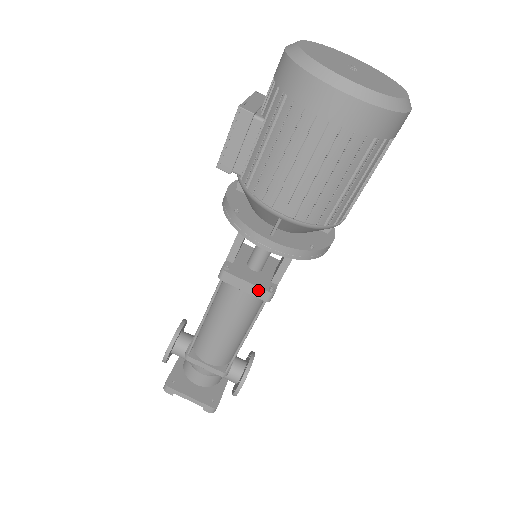
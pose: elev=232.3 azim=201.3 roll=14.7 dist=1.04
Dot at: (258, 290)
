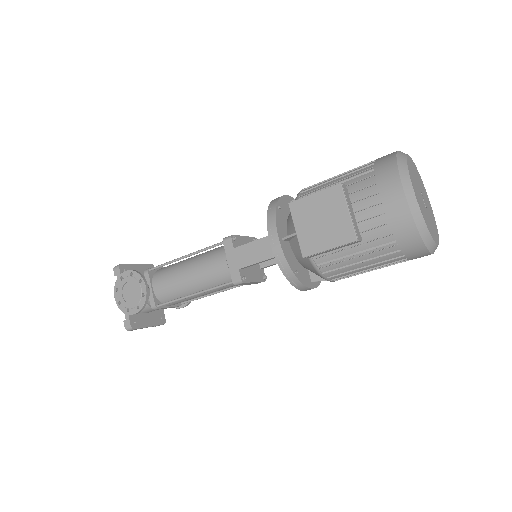
Dot at: (258, 282)
